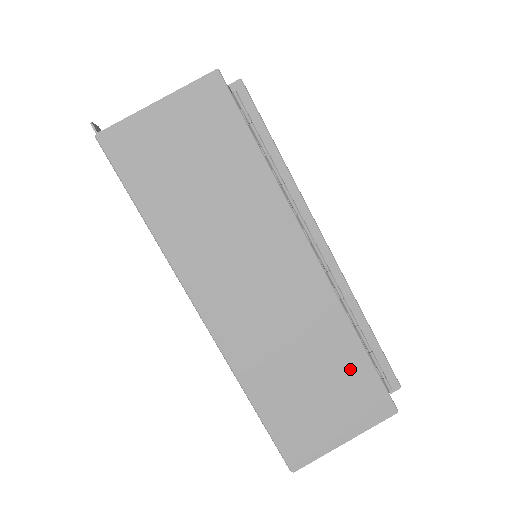
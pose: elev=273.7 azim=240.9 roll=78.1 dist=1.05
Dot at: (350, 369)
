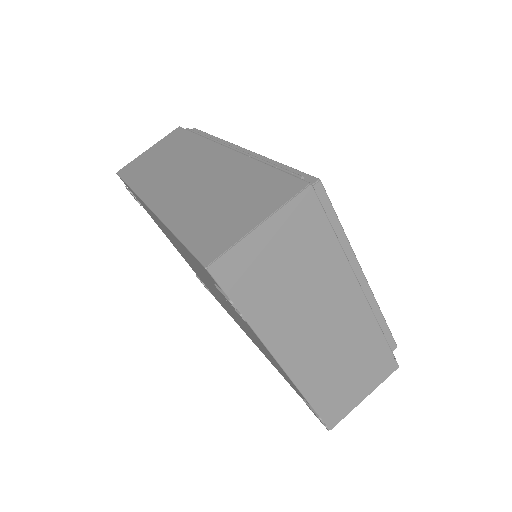
Dot at: (258, 181)
